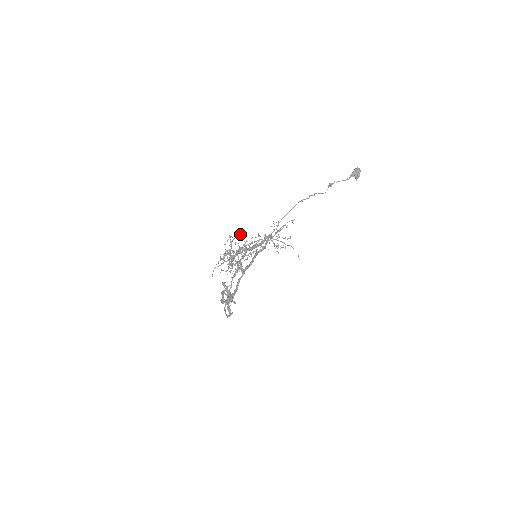
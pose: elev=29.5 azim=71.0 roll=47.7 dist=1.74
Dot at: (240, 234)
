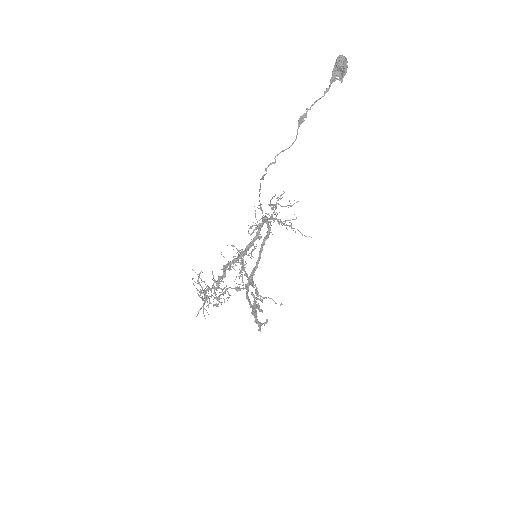
Dot at: (200, 272)
